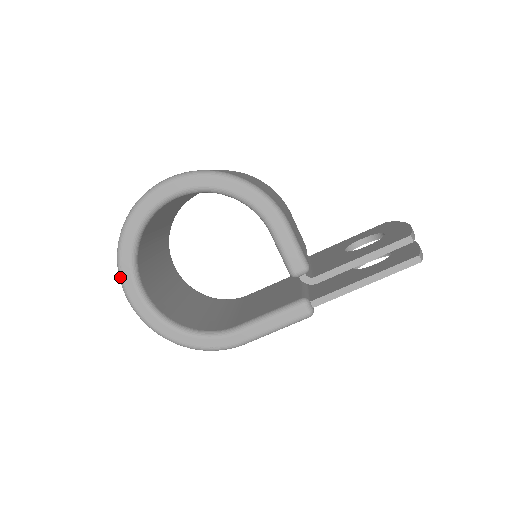
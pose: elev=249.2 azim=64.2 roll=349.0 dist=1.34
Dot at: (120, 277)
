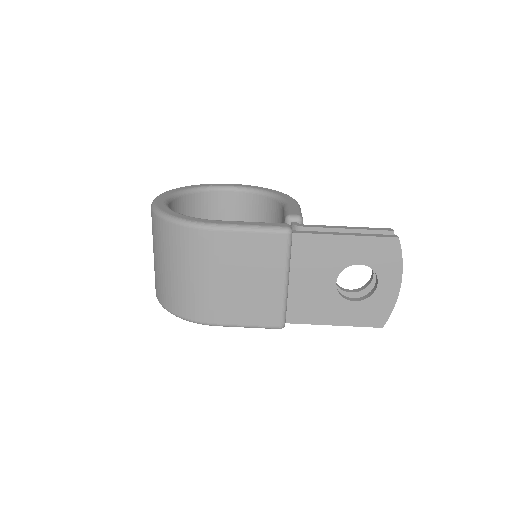
Dot at: (162, 193)
